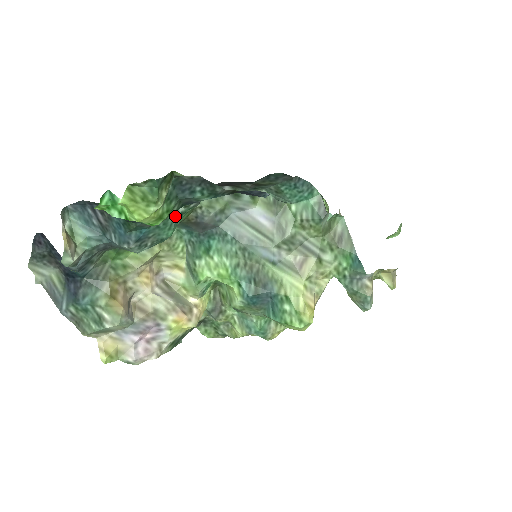
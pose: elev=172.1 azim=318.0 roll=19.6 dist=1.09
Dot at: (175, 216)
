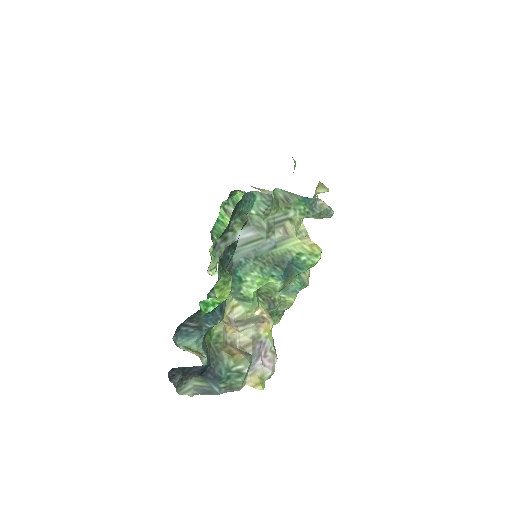
Dot at: occluded
